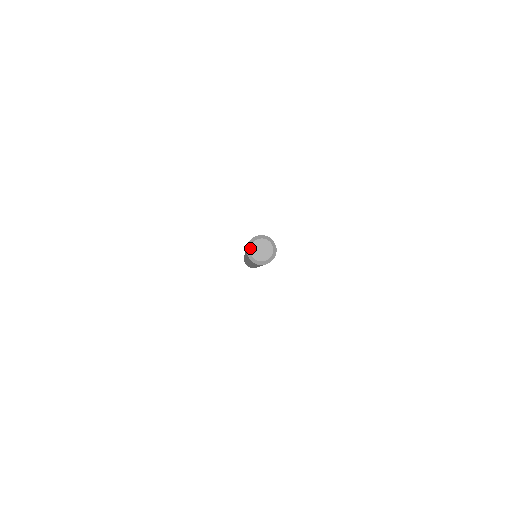
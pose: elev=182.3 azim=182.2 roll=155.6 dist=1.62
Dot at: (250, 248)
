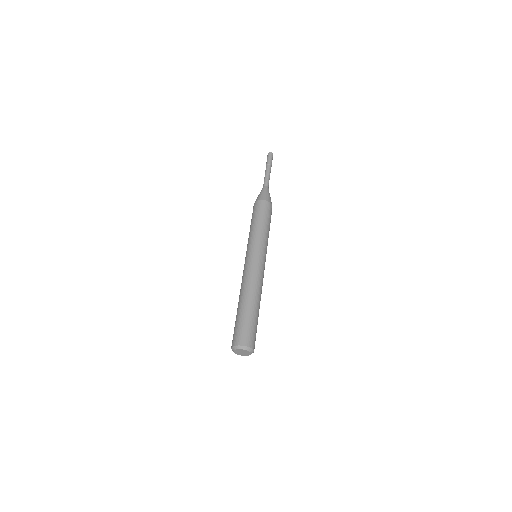
Dot at: (235, 350)
